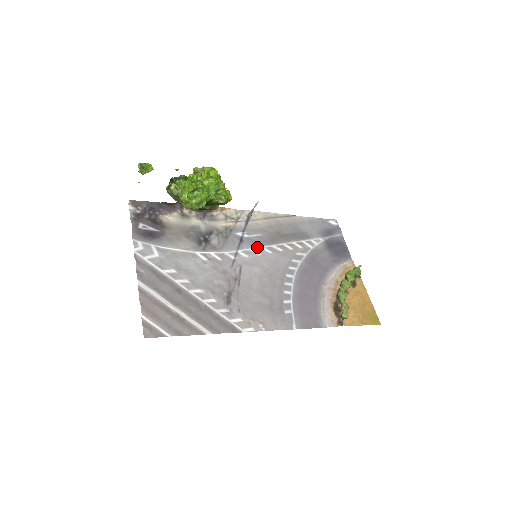
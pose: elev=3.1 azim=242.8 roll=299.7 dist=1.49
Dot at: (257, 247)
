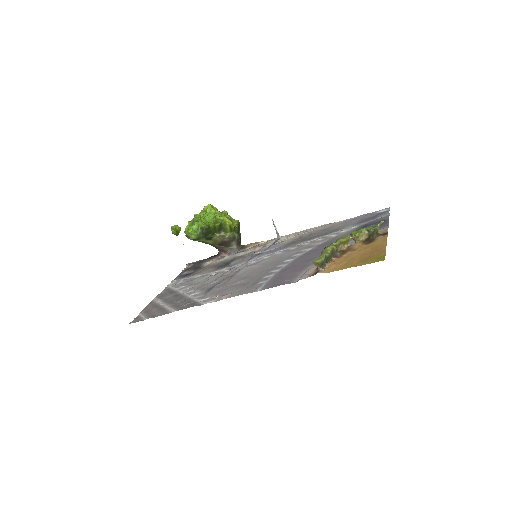
Dot at: (270, 254)
